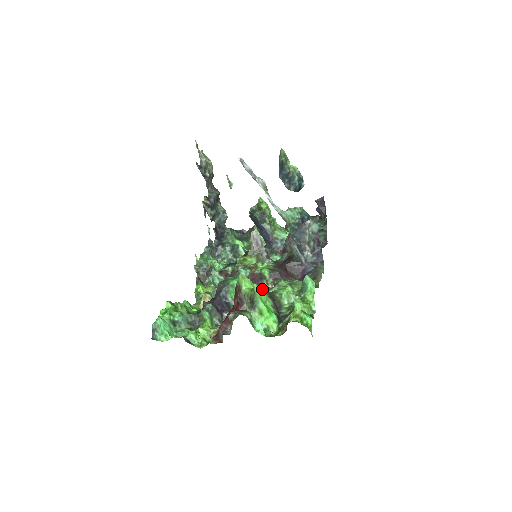
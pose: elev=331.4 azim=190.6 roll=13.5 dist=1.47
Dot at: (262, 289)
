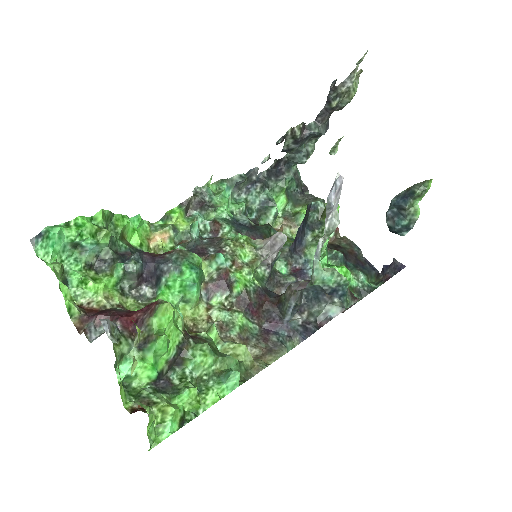
Dot at: (216, 297)
